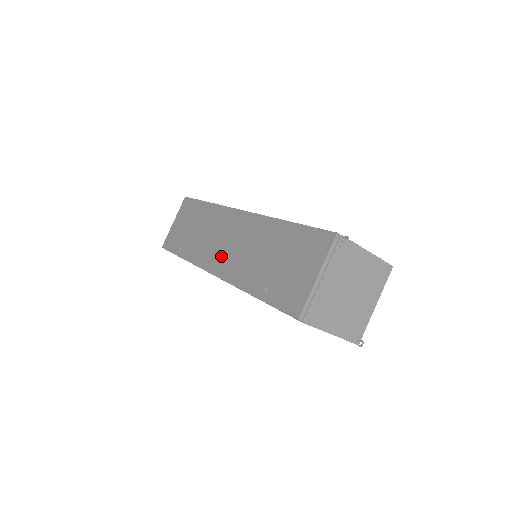
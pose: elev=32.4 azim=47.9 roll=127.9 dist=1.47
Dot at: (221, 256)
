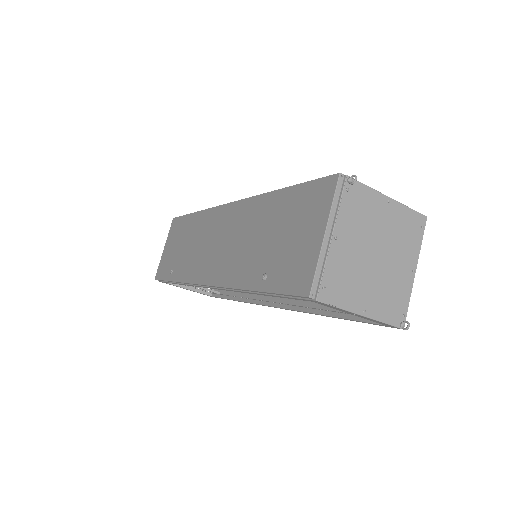
Dot at: (212, 261)
